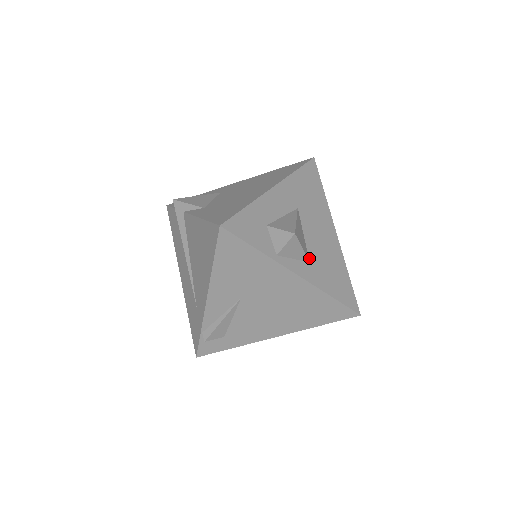
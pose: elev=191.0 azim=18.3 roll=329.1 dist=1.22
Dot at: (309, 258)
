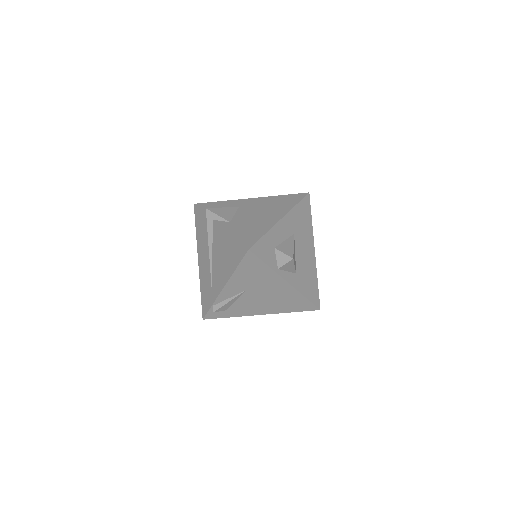
Dot at: (296, 270)
